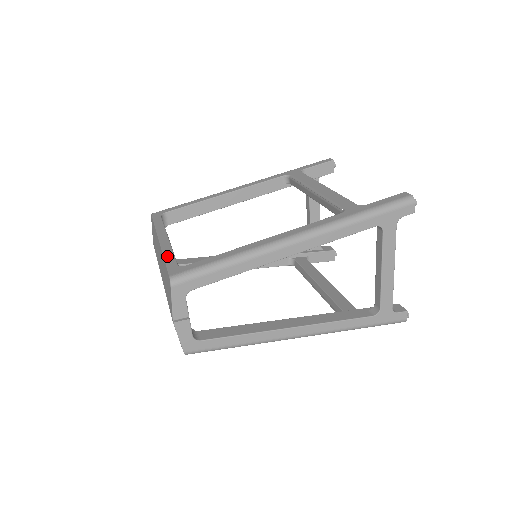
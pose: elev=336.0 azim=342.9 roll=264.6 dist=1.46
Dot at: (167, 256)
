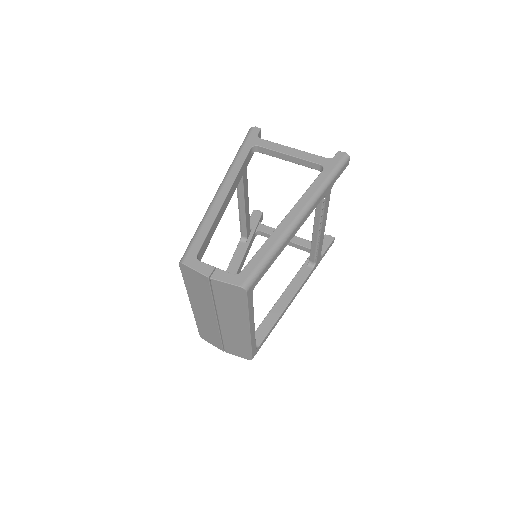
Dot at: occluded
